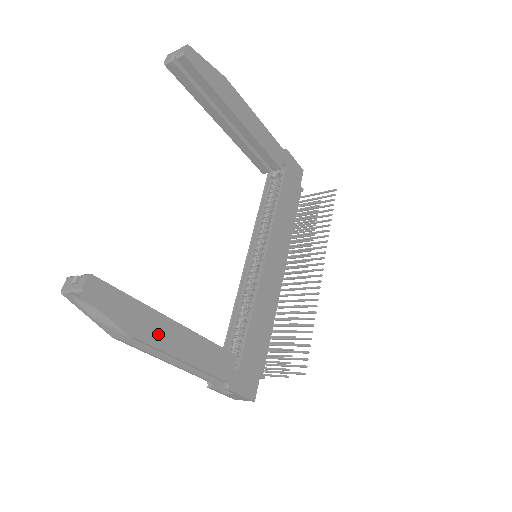
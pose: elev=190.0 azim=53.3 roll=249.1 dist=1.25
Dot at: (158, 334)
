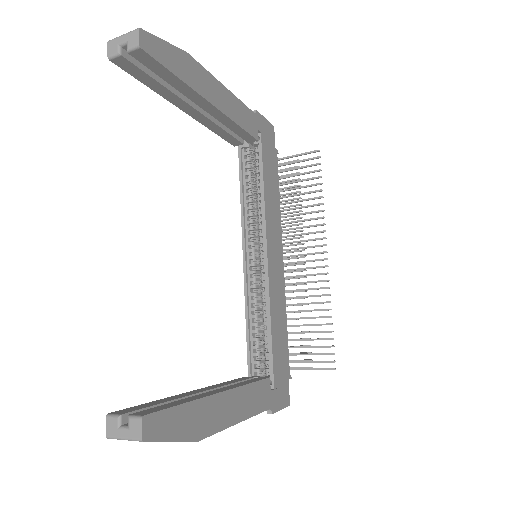
Dot at: (213, 418)
